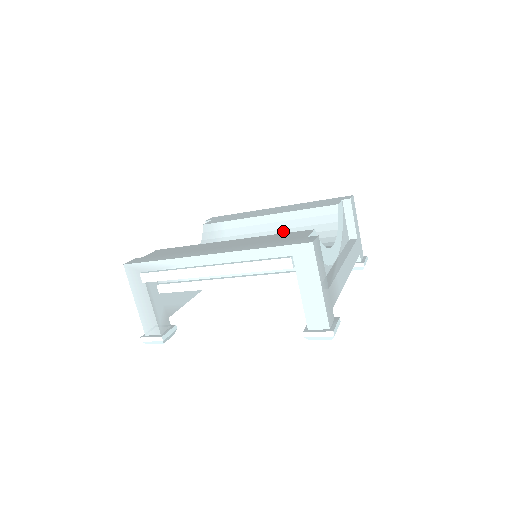
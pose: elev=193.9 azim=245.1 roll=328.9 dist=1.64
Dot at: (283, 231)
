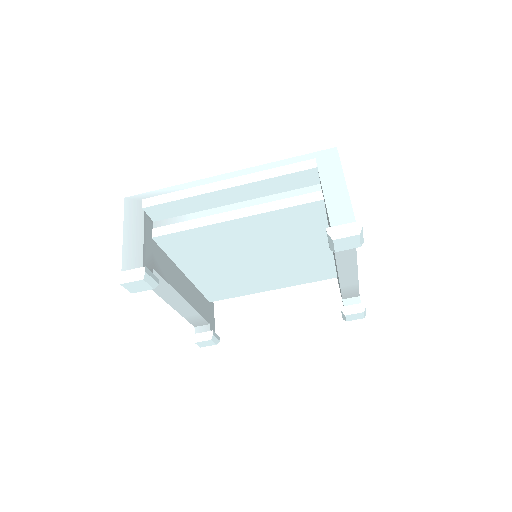
Dot at: occluded
